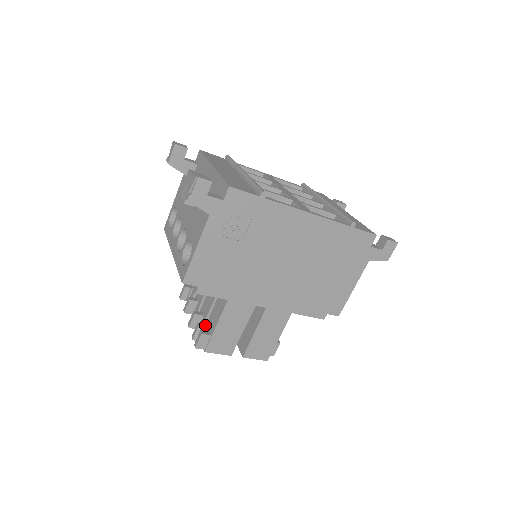
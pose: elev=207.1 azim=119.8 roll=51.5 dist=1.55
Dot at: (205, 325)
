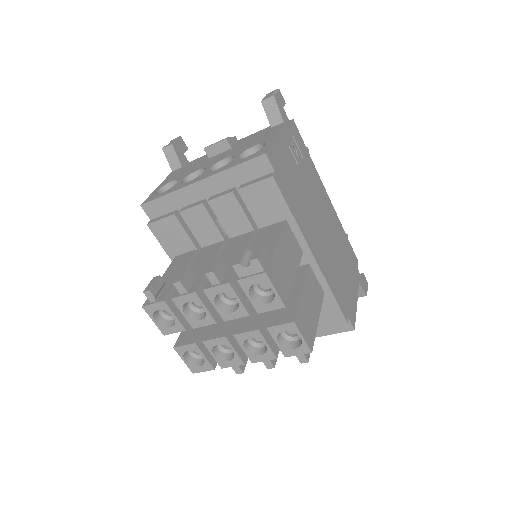
Dot at: occluded
